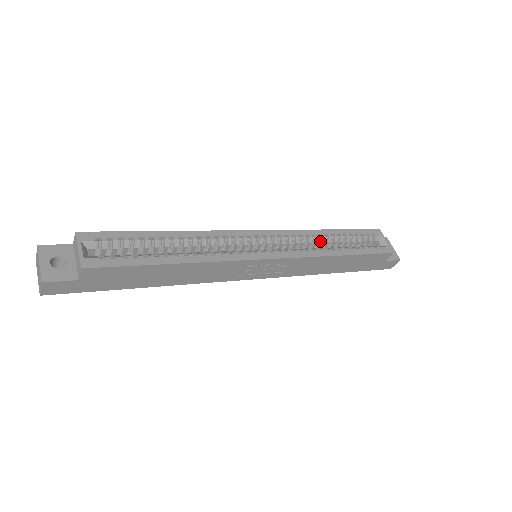
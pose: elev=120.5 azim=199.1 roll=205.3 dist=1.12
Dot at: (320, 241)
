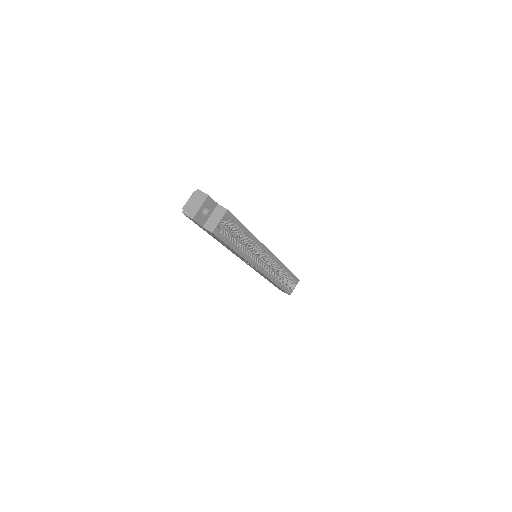
Dot at: (280, 270)
